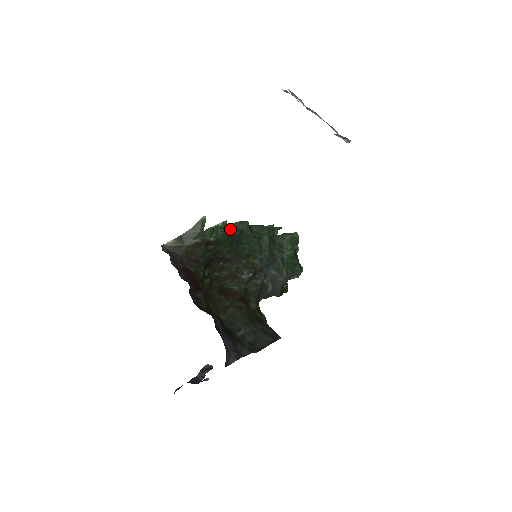
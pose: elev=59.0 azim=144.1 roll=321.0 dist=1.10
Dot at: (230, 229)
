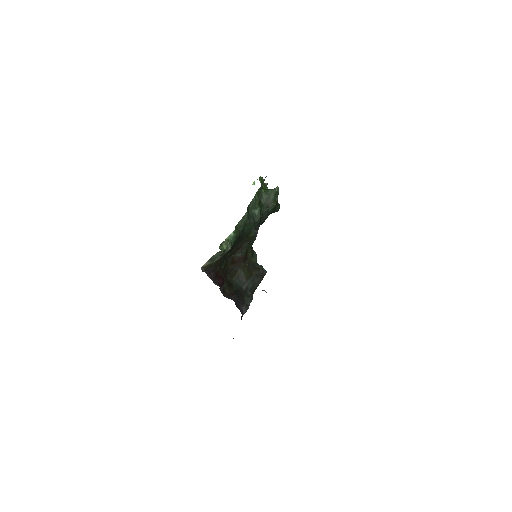
Dot at: (237, 229)
